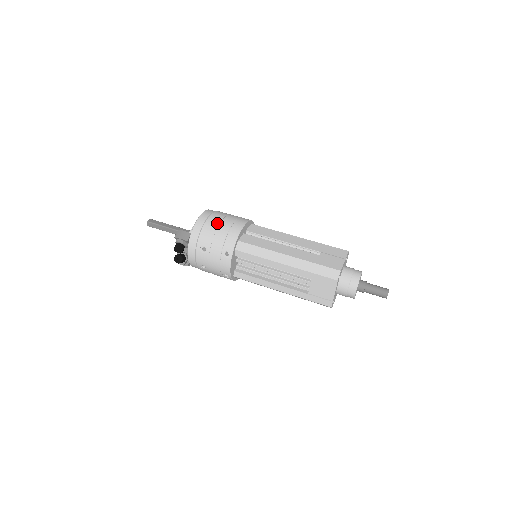
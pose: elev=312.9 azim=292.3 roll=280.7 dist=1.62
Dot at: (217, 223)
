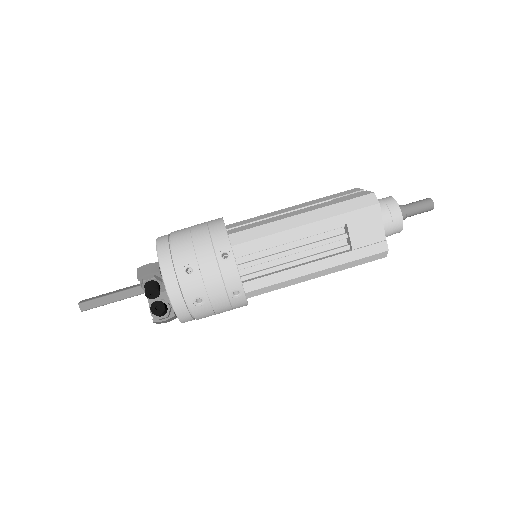
Dot at: (186, 233)
